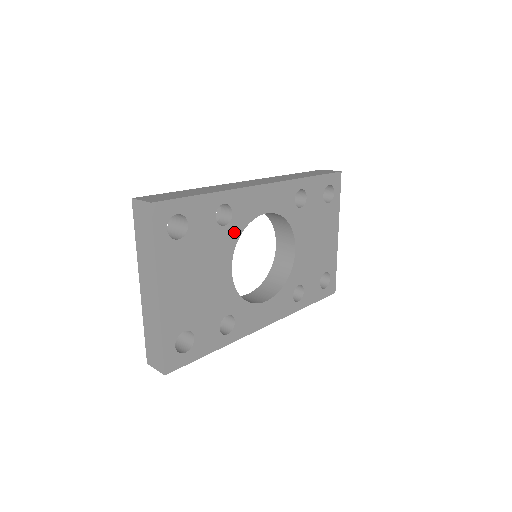
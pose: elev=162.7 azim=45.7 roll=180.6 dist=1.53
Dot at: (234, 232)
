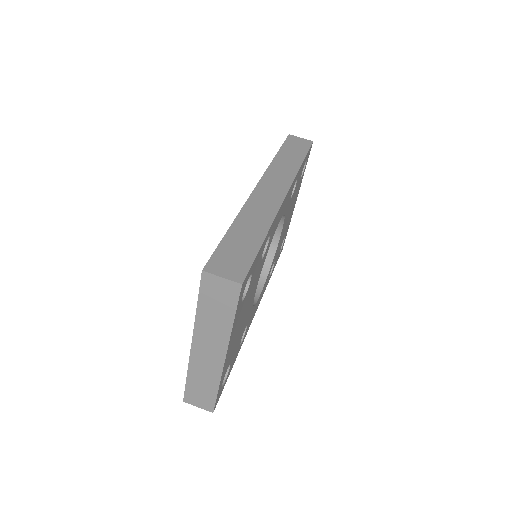
Dot at: (265, 256)
